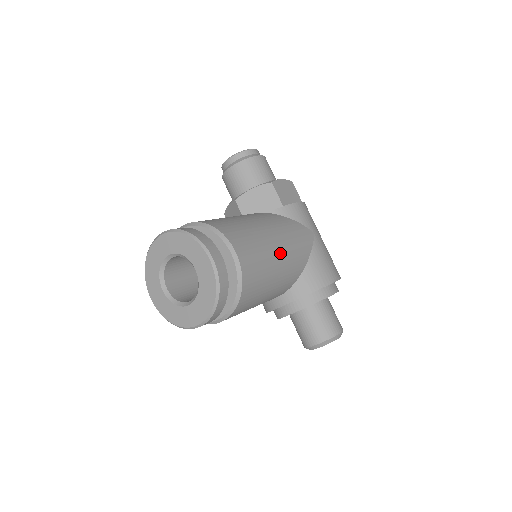
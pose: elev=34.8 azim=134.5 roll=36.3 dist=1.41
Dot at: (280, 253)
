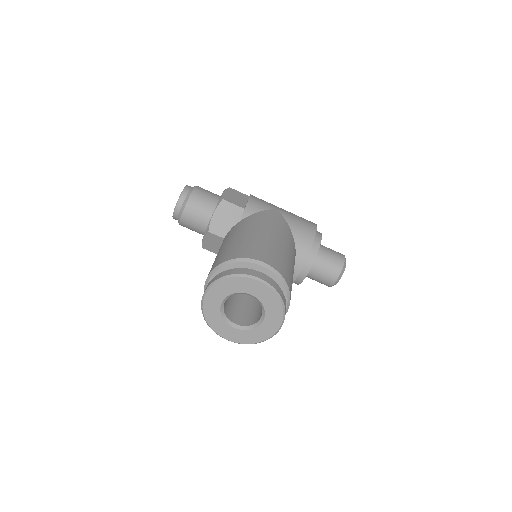
Dot at: (278, 240)
